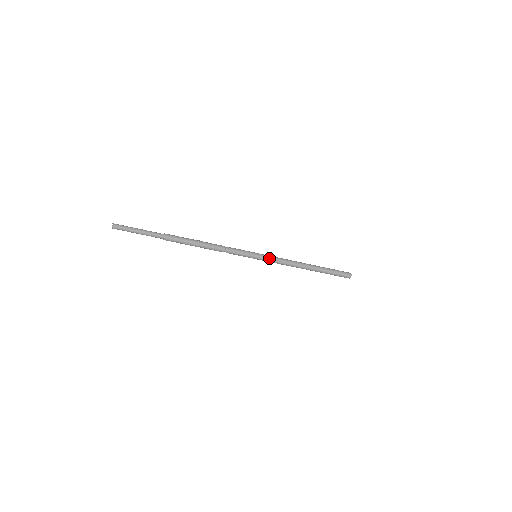
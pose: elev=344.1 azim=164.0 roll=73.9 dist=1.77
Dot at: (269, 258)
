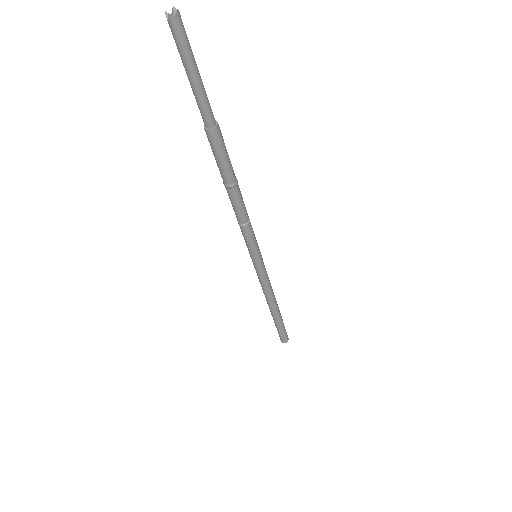
Dot at: occluded
